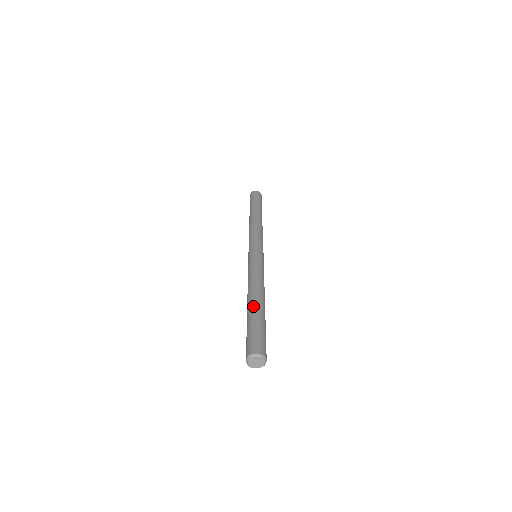
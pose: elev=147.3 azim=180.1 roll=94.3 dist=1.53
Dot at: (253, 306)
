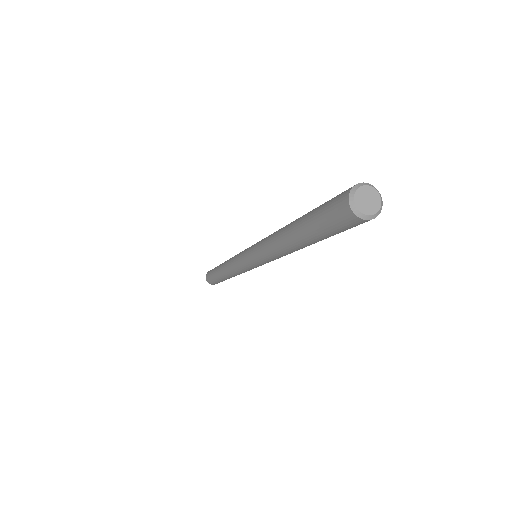
Dot at: occluded
